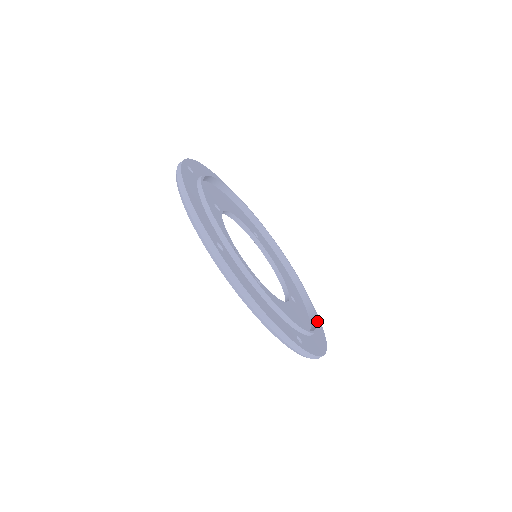
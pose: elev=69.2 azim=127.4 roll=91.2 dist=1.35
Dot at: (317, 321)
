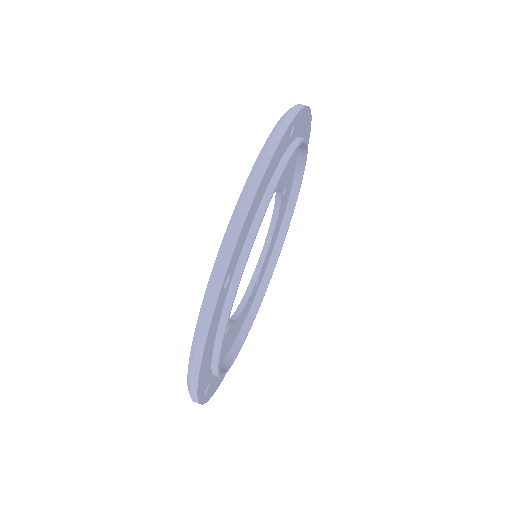
Dot at: (219, 372)
